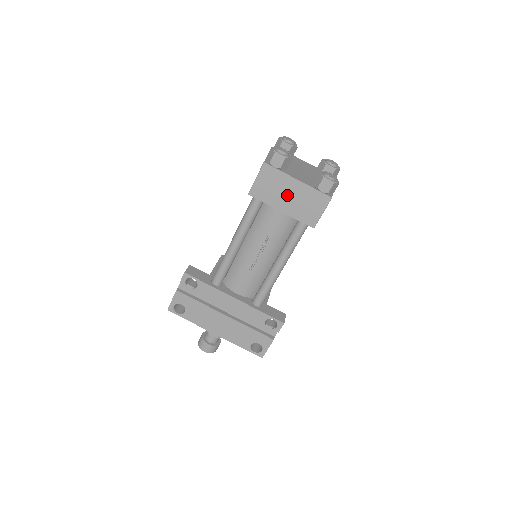
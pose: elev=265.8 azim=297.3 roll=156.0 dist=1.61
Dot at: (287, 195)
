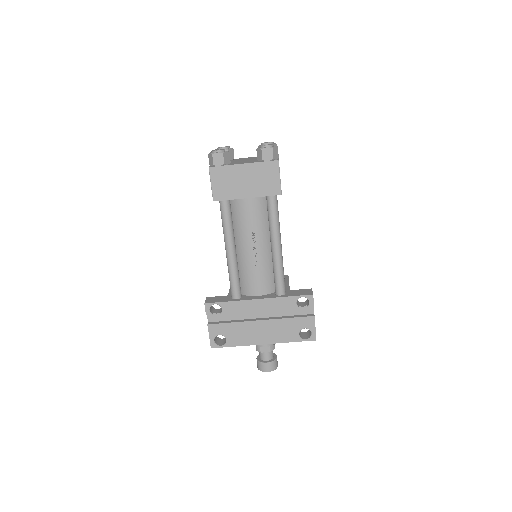
Dot at: (243, 182)
